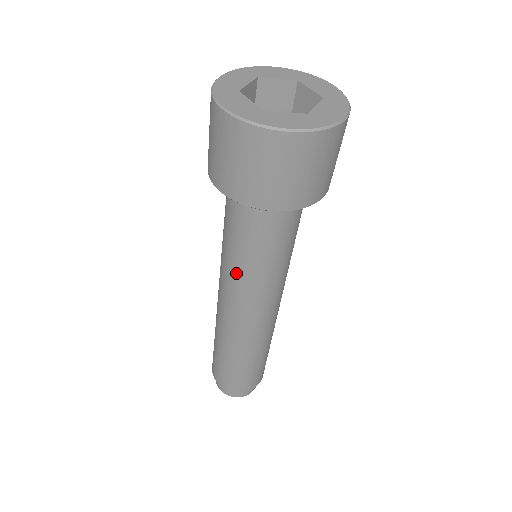
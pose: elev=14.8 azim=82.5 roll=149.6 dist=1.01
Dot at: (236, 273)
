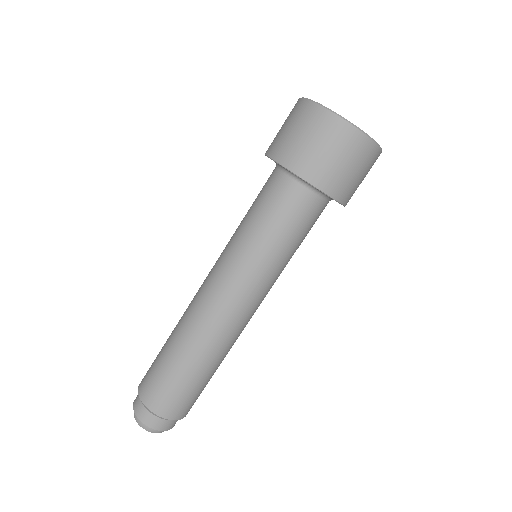
Dot at: (247, 254)
